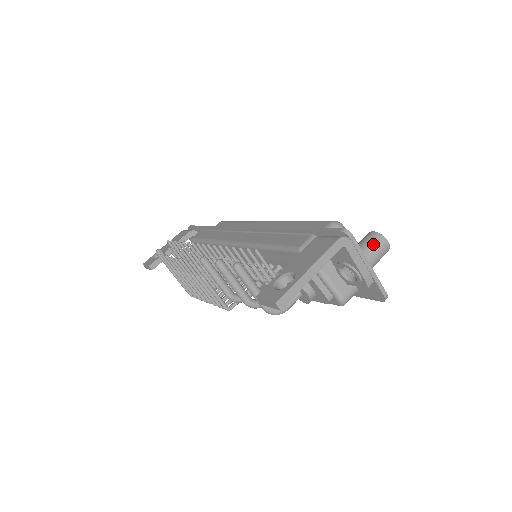
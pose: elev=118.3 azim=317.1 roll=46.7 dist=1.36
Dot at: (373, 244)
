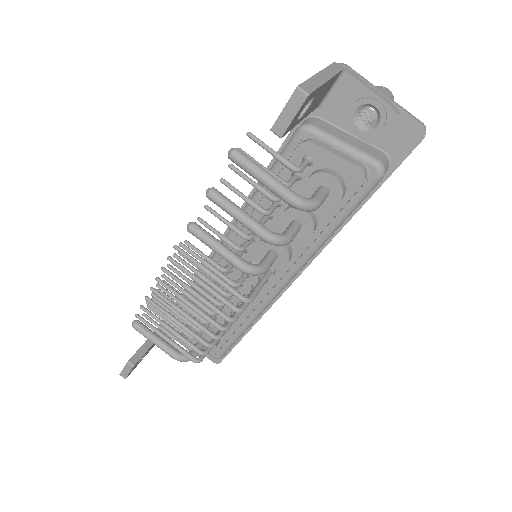
Dot at: occluded
